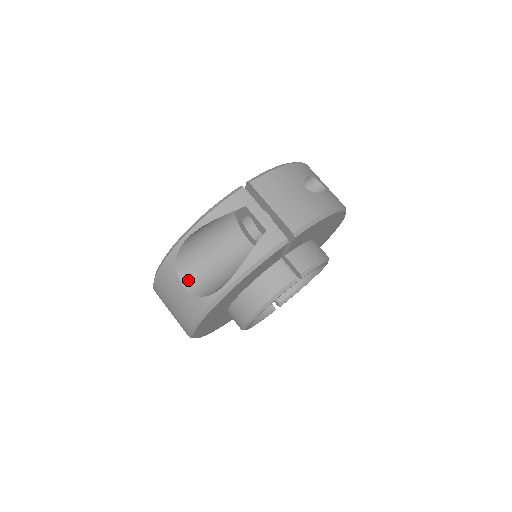
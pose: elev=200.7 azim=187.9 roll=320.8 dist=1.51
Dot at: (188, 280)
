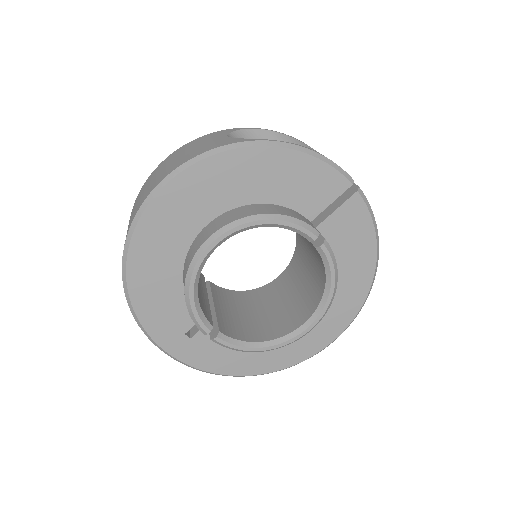
Dot at: occluded
